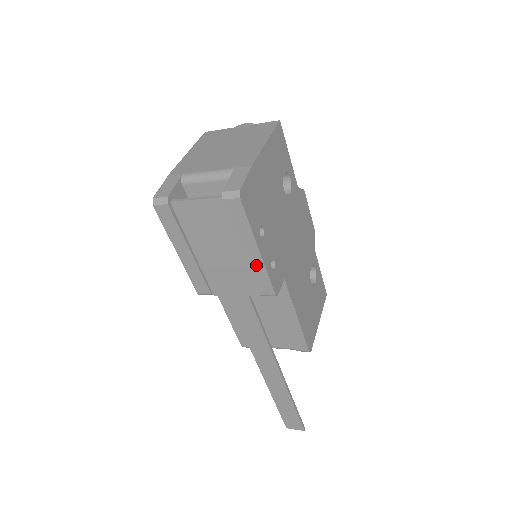
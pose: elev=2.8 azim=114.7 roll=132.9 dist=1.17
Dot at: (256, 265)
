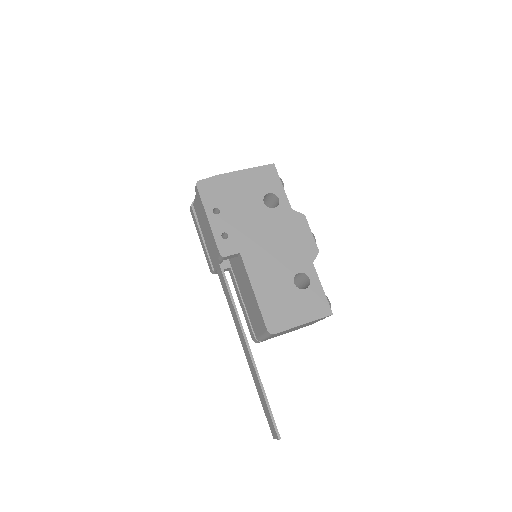
Dot at: (211, 232)
